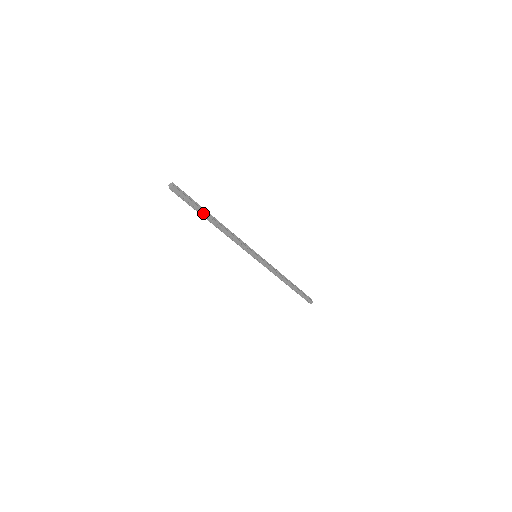
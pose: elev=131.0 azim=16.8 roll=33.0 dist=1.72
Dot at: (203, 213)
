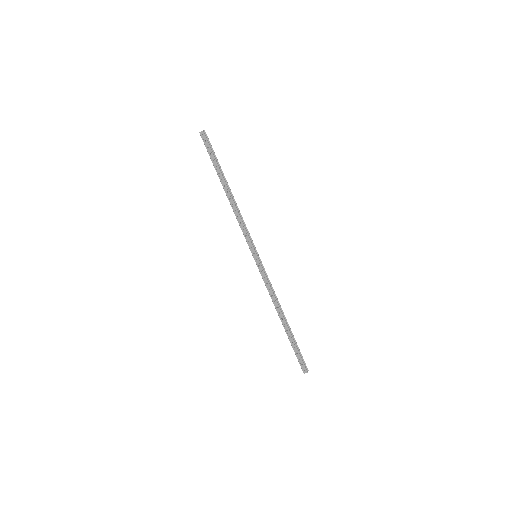
Dot at: (220, 173)
